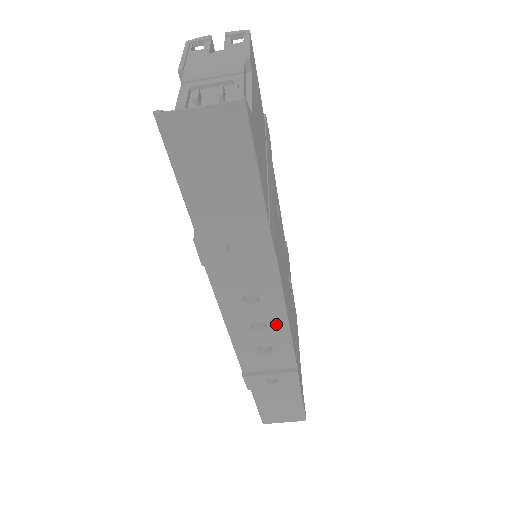
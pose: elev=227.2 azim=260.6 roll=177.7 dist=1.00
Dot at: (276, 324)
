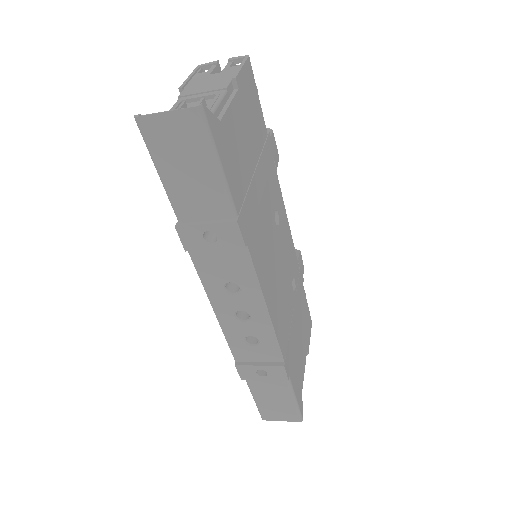
Dot at: (258, 314)
